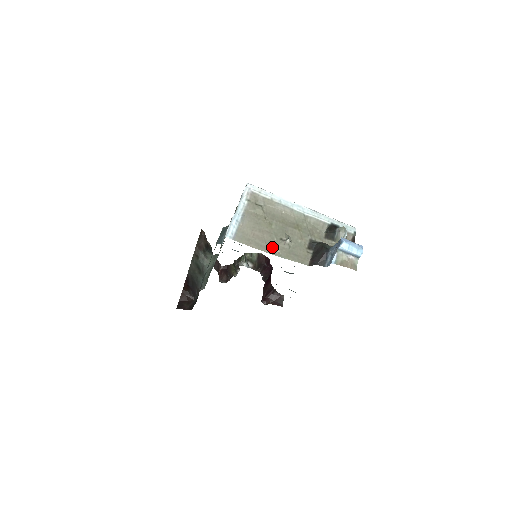
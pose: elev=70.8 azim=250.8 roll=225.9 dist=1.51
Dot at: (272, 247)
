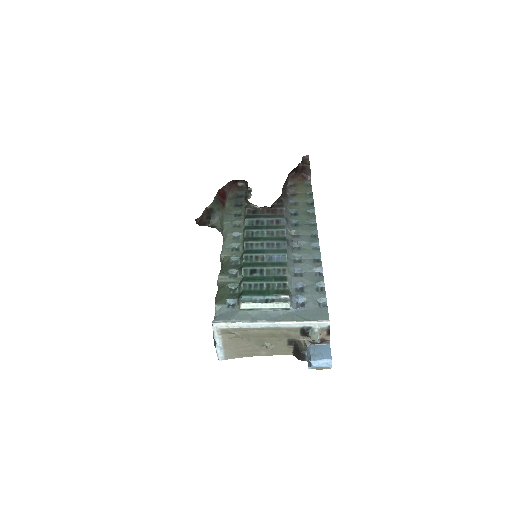
Dot at: (258, 352)
